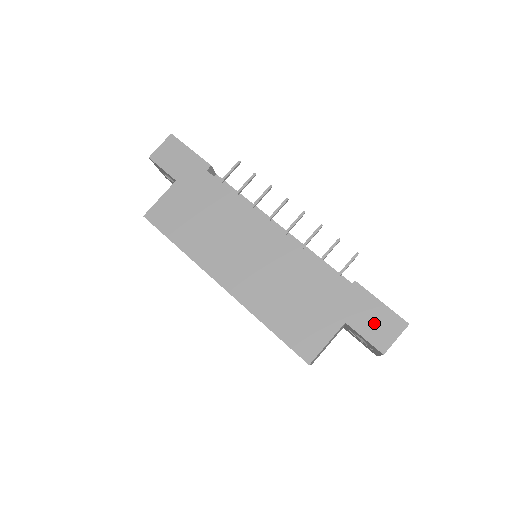
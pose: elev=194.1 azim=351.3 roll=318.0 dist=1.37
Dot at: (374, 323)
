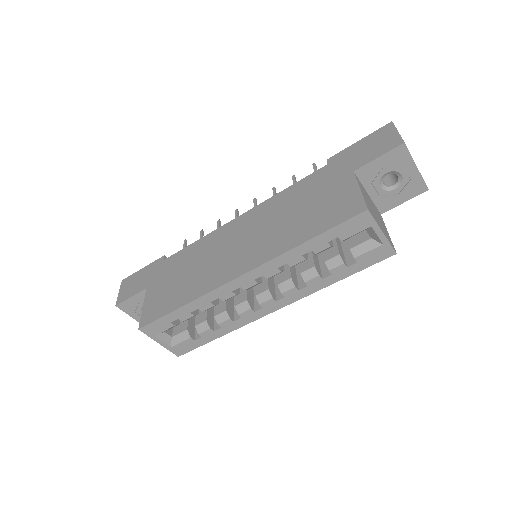
Dot at: (371, 148)
